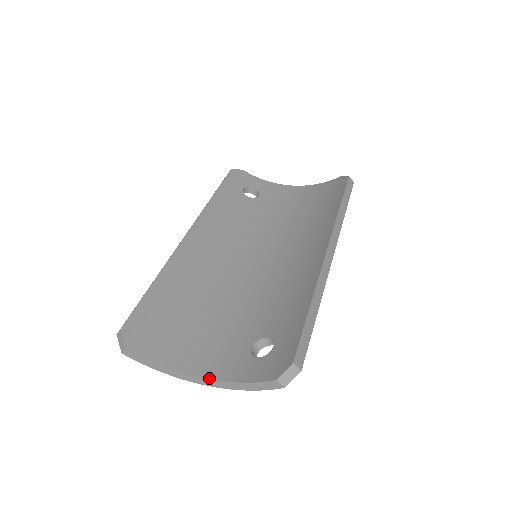
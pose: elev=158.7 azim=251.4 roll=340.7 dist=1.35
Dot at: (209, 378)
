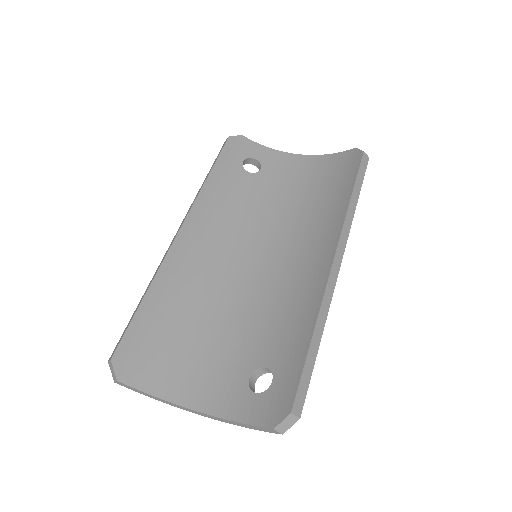
Dot at: (205, 412)
